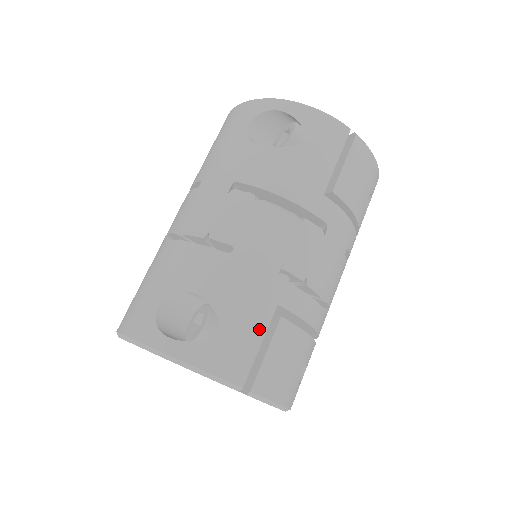
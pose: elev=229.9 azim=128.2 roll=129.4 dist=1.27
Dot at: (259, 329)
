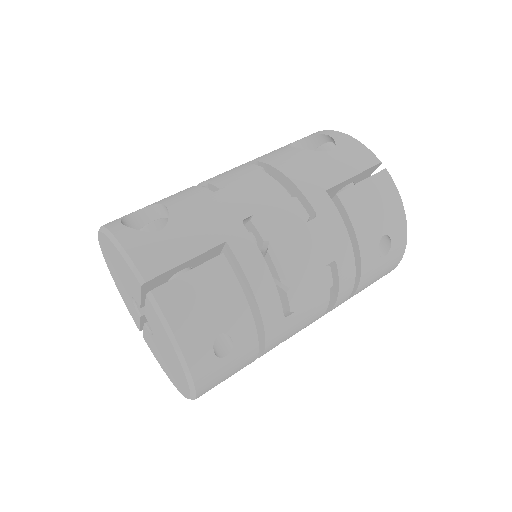
Dot at: (195, 248)
